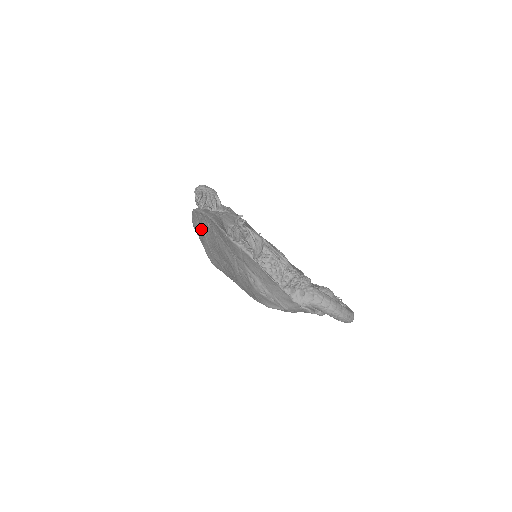
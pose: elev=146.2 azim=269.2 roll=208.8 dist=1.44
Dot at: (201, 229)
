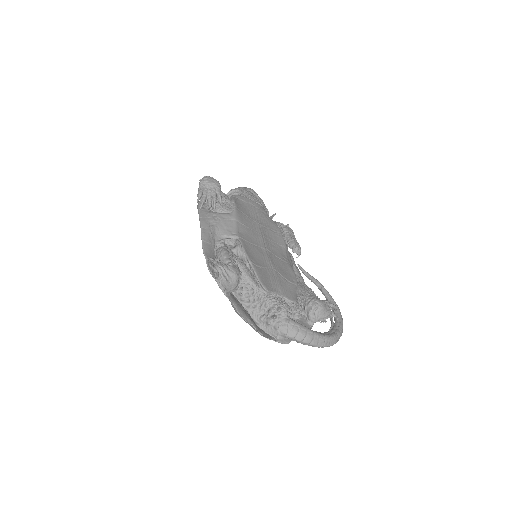
Dot at: occluded
